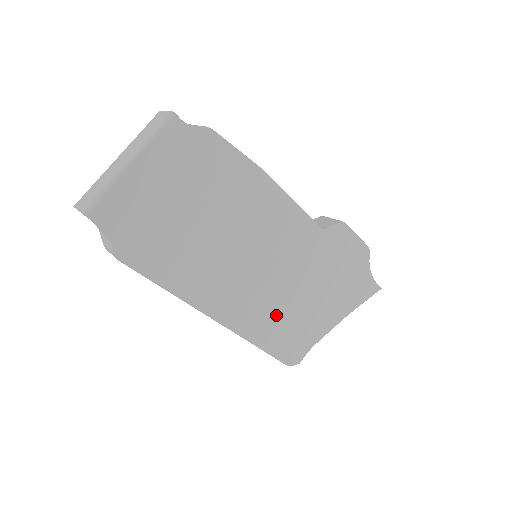
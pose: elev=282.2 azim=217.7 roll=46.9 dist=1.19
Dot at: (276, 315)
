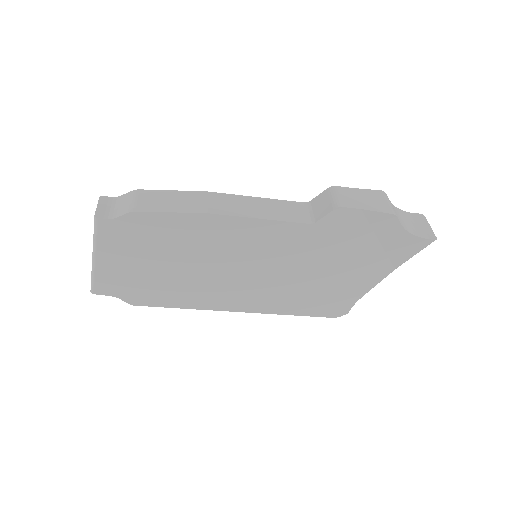
Dot at: (297, 294)
